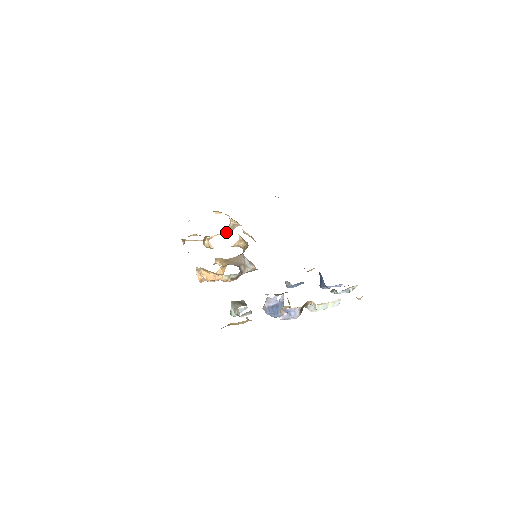
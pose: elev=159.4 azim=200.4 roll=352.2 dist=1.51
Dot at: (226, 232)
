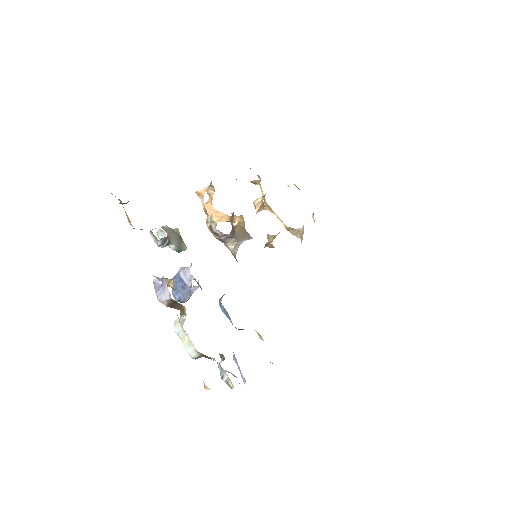
Dot at: (287, 227)
